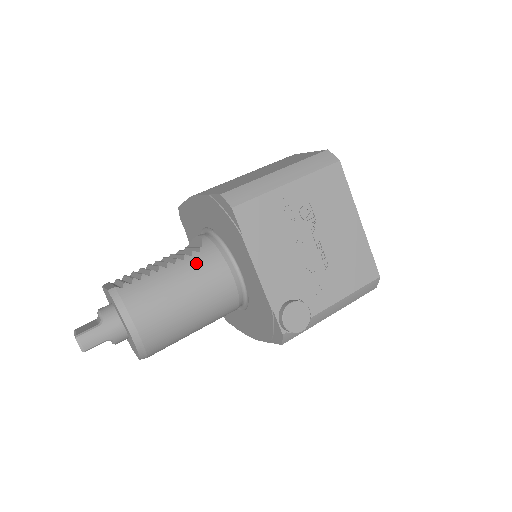
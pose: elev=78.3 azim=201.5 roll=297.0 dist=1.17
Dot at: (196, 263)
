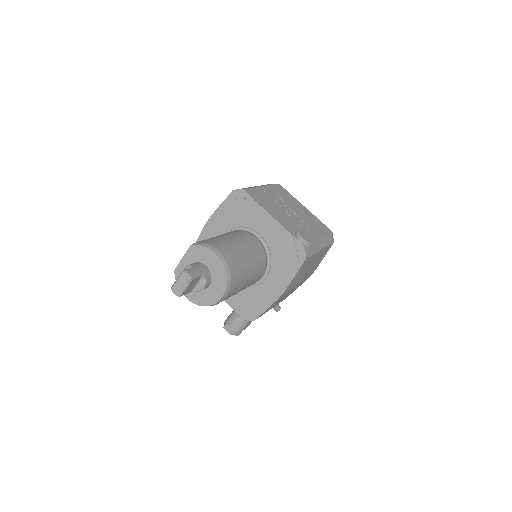
Dot at: (233, 233)
